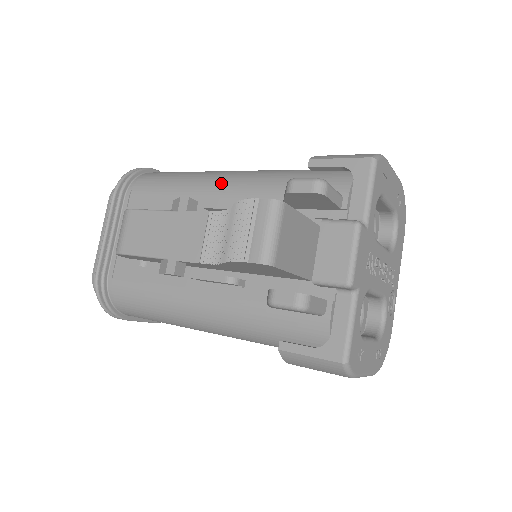
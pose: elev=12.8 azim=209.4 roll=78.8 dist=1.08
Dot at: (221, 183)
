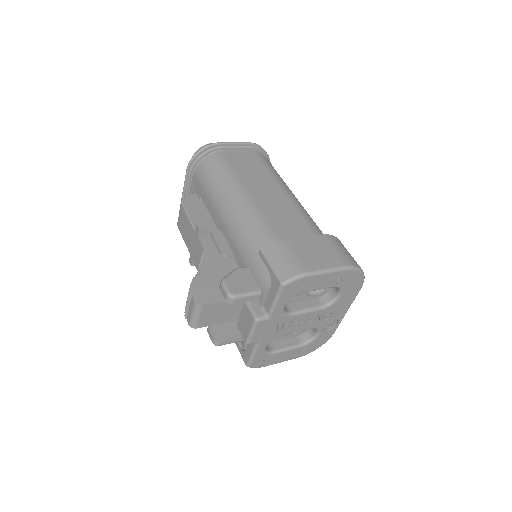
Dot at: (227, 217)
